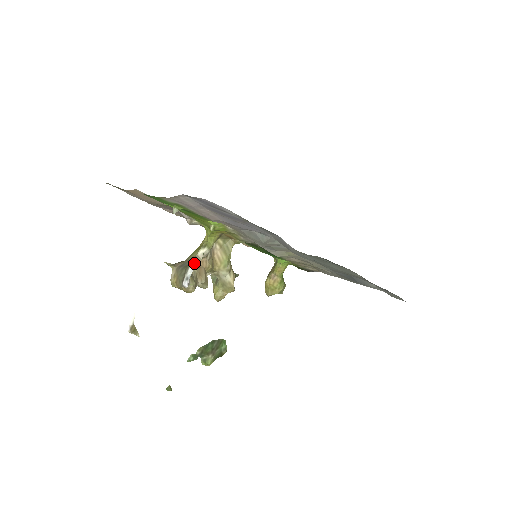
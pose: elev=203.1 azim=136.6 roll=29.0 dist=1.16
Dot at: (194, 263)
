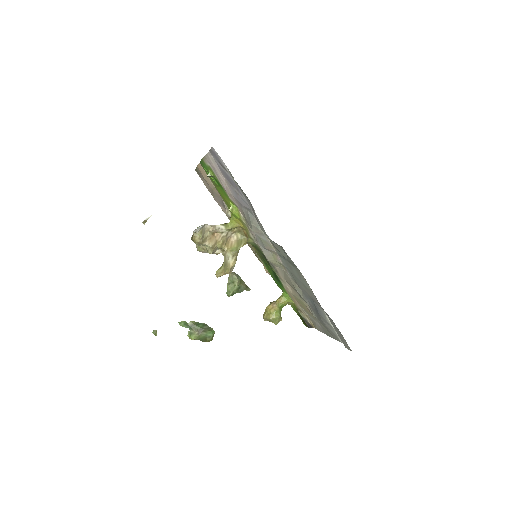
Dot at: (210, 227)
